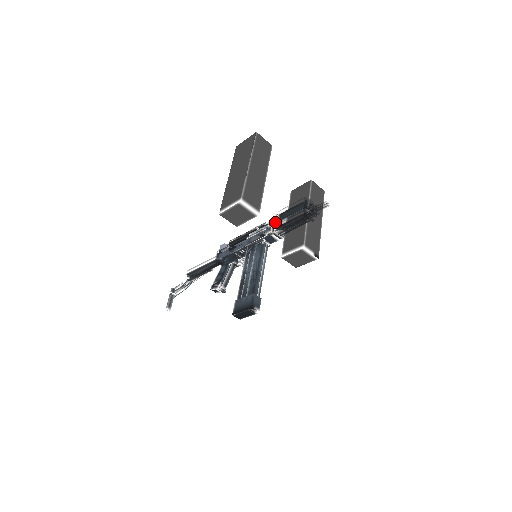
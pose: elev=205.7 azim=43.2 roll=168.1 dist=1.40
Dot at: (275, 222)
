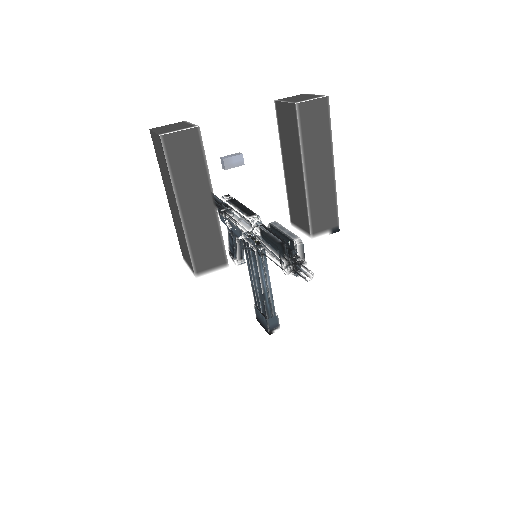
Dot at: (257, 243)
